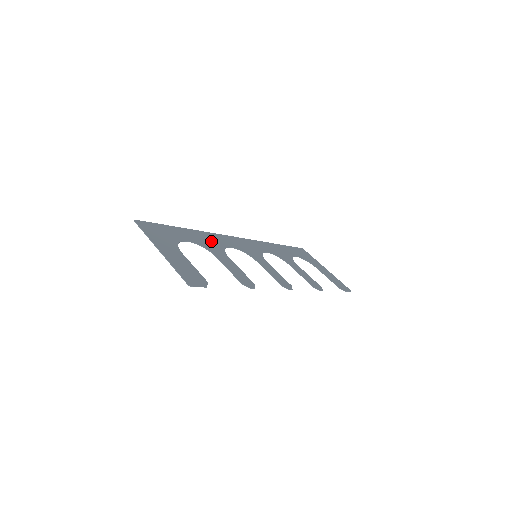
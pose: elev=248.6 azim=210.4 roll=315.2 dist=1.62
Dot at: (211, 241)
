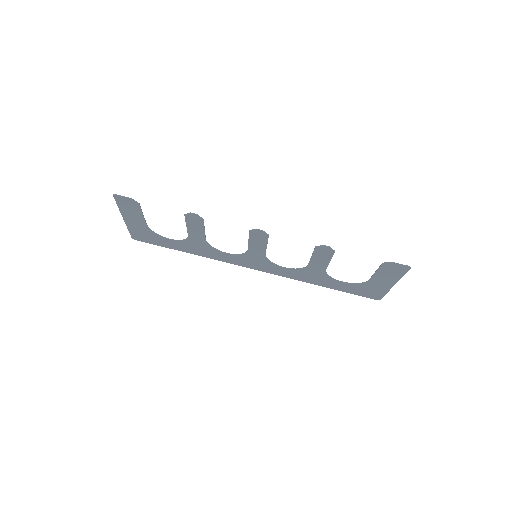
Dot at: (204, 250)
